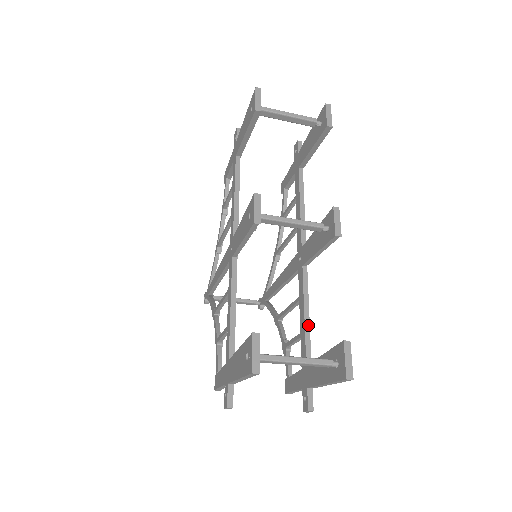
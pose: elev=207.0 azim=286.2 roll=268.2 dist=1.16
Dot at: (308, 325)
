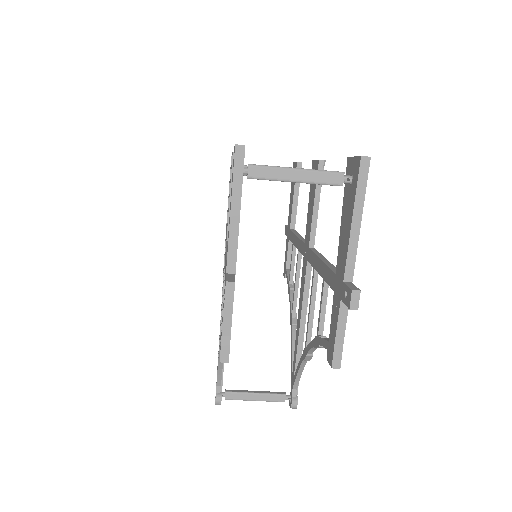
Dot at: (328, 262)
